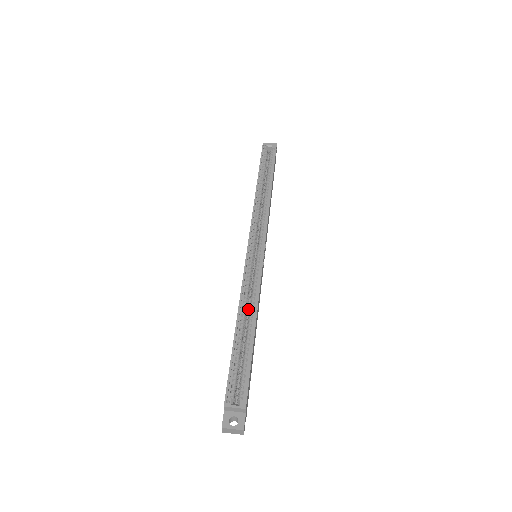
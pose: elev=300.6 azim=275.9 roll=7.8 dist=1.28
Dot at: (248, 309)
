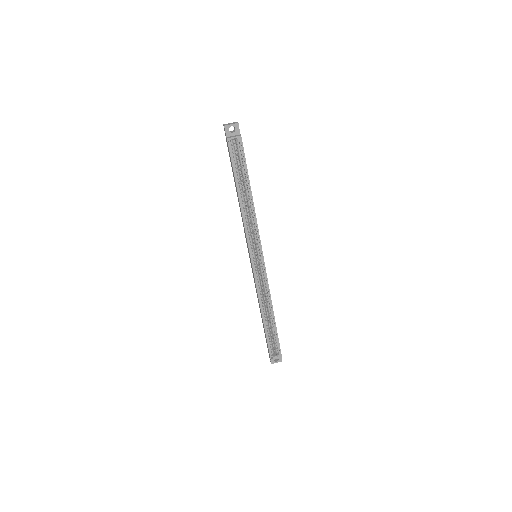
Dot at: occluded
